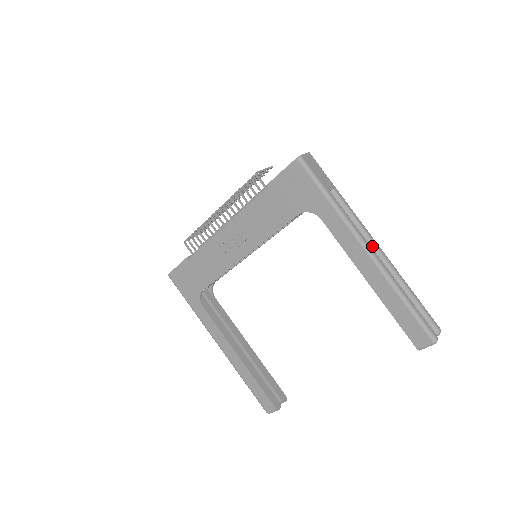
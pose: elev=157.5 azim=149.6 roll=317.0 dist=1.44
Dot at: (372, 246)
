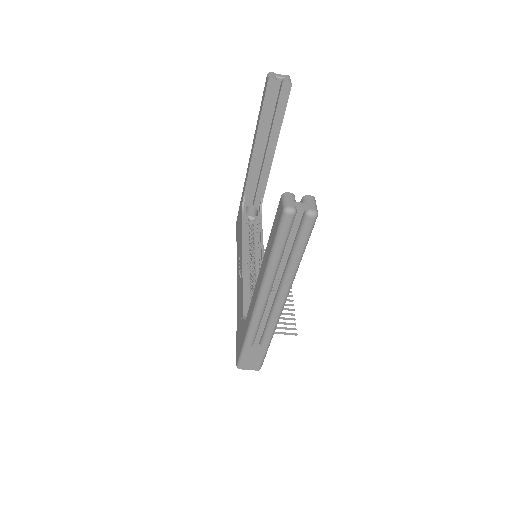
Dot at: occluded
